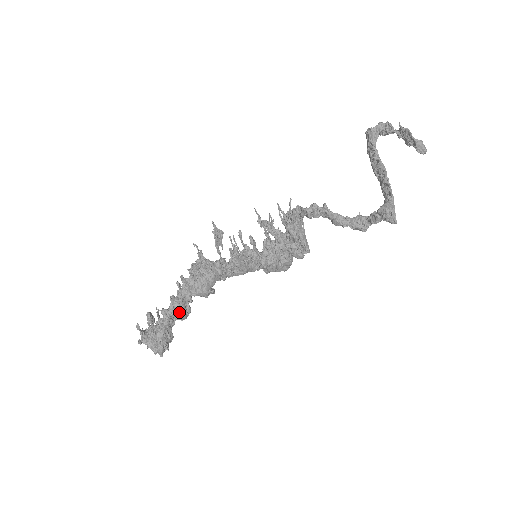
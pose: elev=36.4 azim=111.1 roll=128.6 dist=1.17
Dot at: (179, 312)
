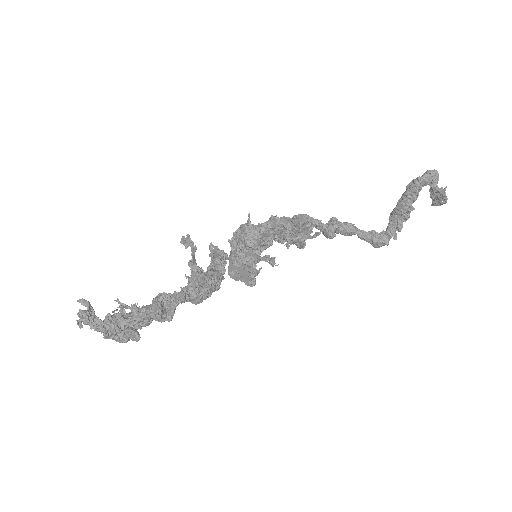
Dot at: (166, 320)
